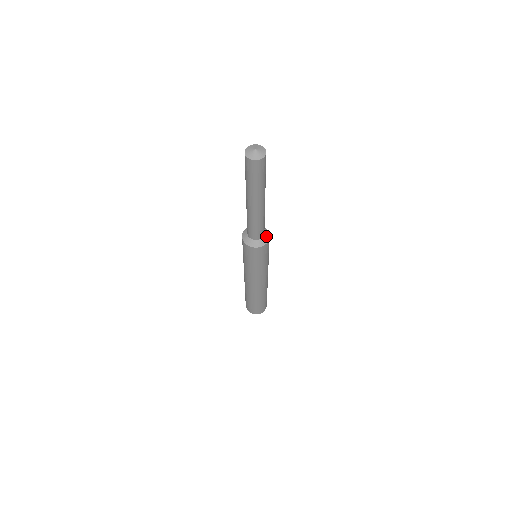
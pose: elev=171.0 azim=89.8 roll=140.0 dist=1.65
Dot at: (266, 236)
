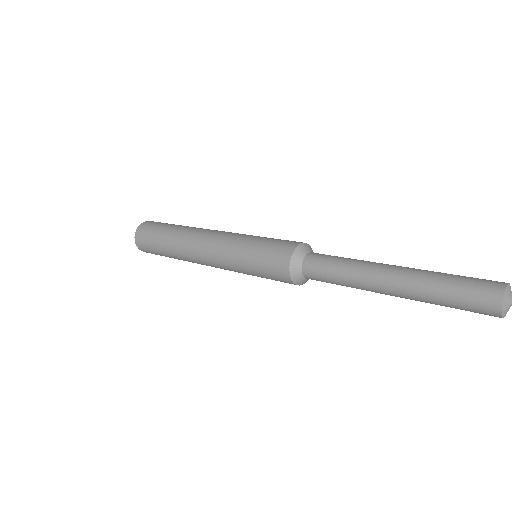
Dot at: occluded
